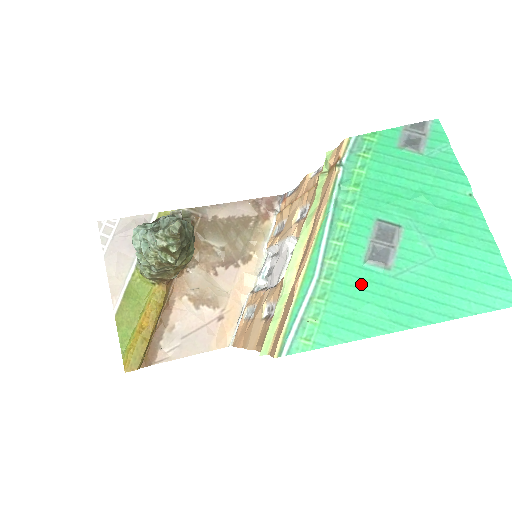
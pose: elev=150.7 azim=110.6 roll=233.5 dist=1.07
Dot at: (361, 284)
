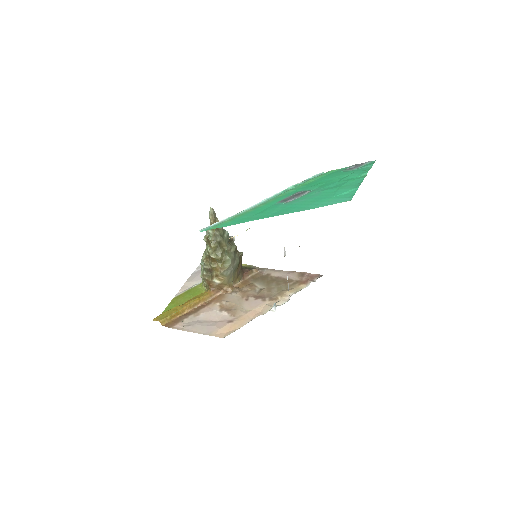
Dot at: (266, 209)
